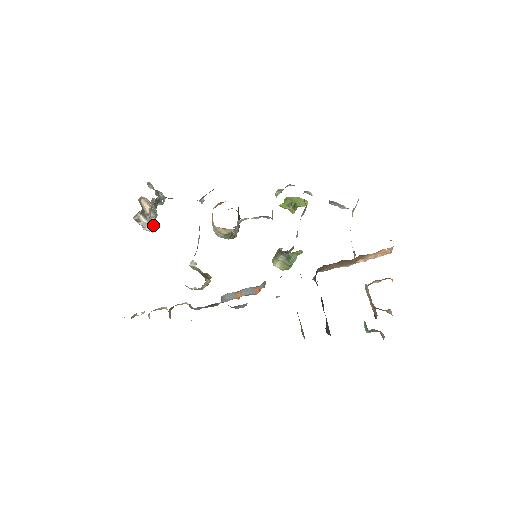
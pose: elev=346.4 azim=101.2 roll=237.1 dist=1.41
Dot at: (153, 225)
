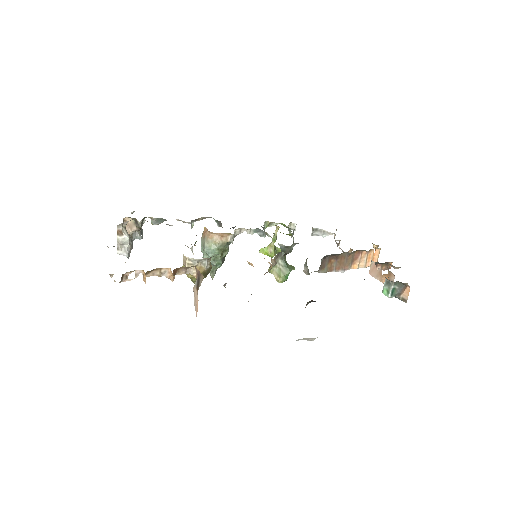
Dot at: (129, 251)
